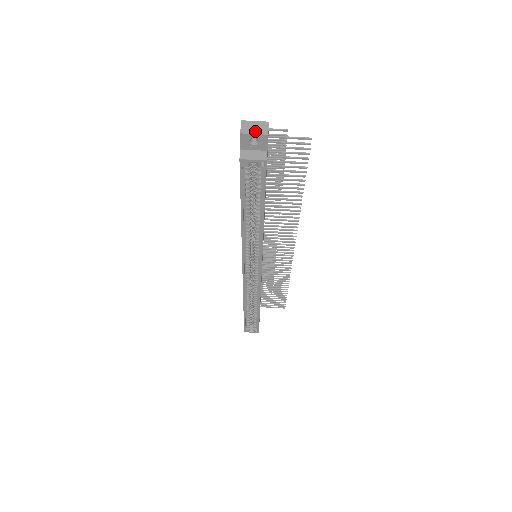
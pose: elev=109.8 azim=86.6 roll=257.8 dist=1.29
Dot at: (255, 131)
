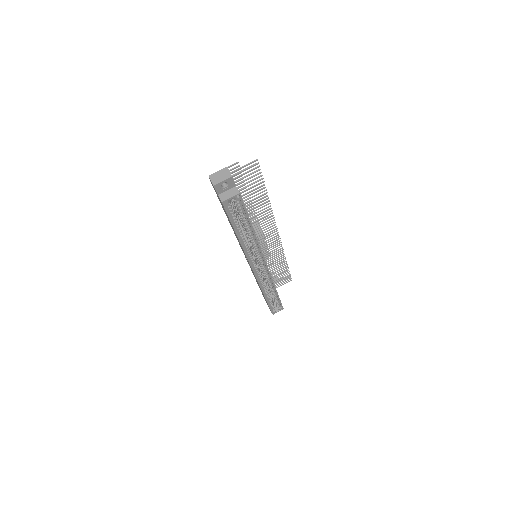
Dot at: (222, 178)
